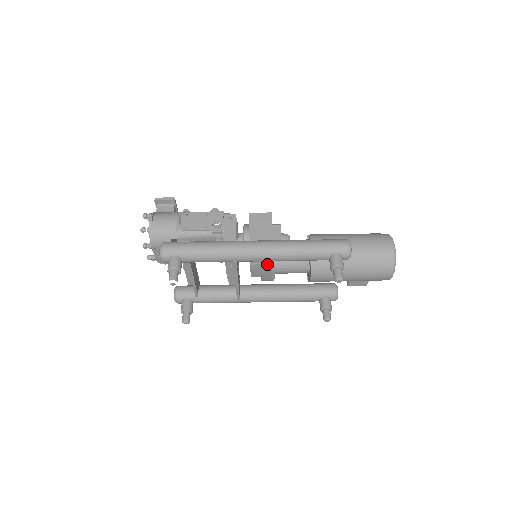
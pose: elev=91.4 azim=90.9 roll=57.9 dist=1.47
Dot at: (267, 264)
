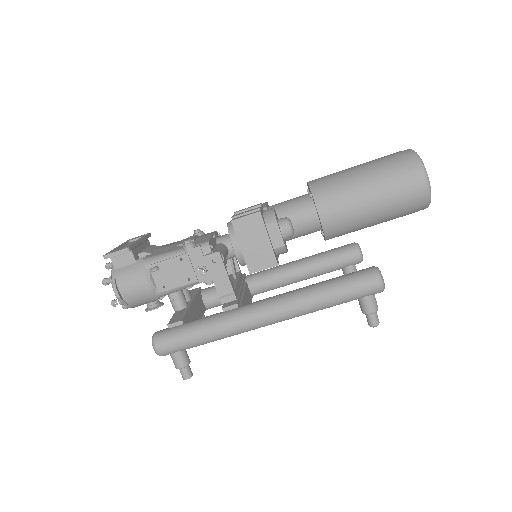
Dot at: occluded
